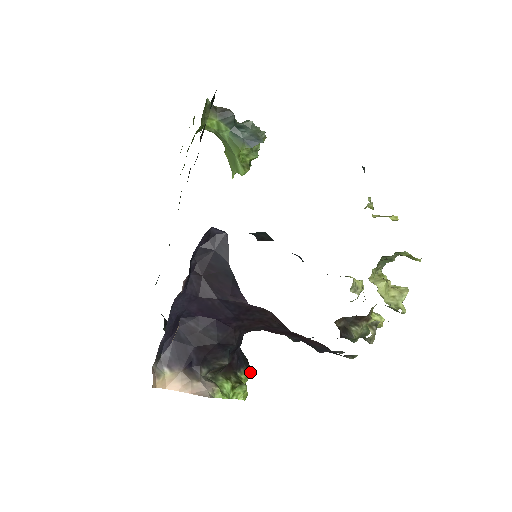
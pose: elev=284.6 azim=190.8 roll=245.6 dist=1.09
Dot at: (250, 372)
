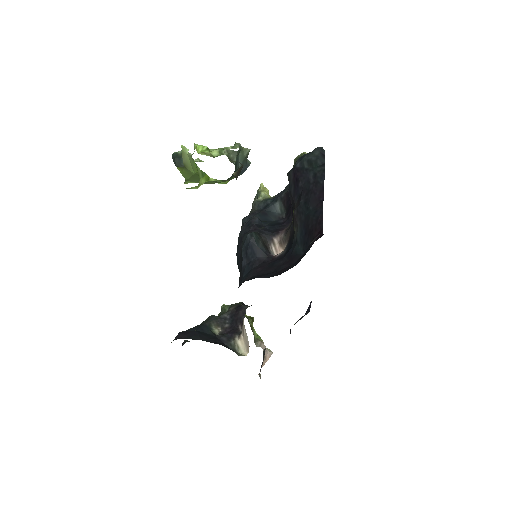
Dot at: occluded
